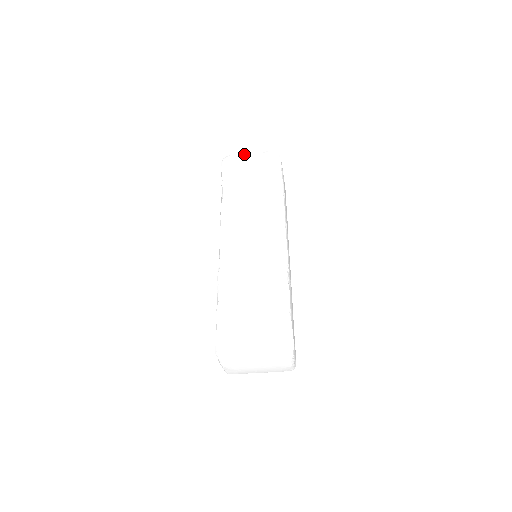
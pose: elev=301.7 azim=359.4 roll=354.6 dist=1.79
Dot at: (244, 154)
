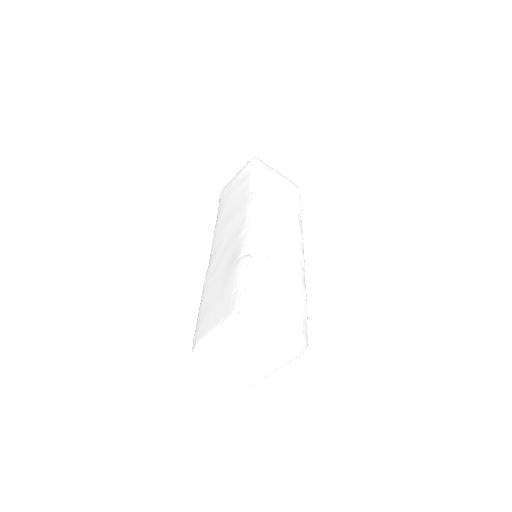
Dot at: occluded
